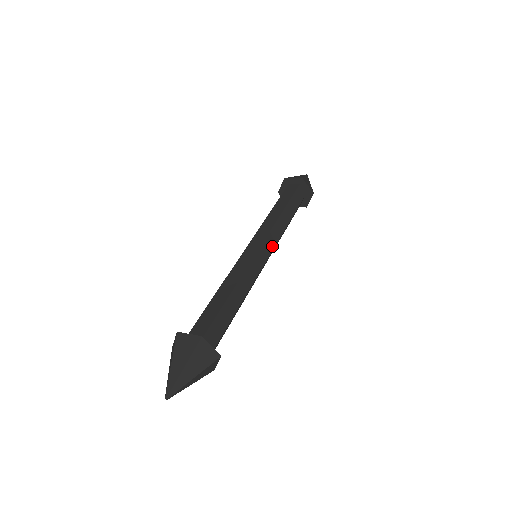
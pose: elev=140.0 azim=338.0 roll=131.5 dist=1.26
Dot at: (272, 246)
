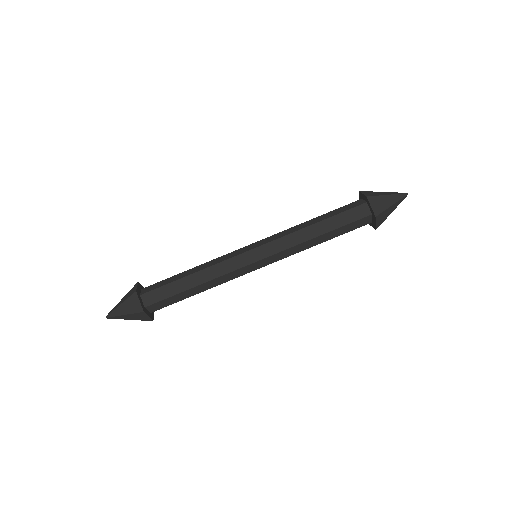
Dot at: (270, 253)
